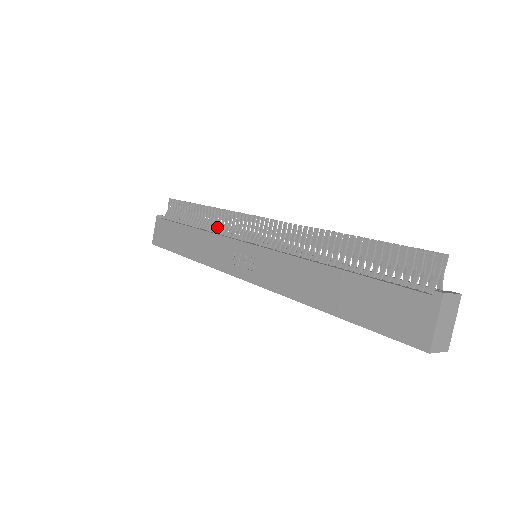
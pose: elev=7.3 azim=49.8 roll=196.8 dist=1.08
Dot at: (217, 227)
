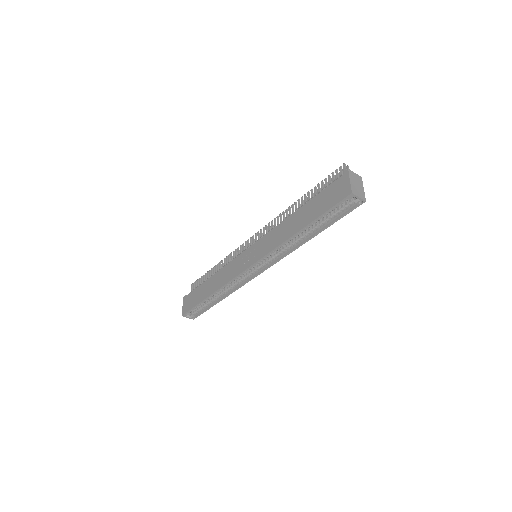
Dot at: occluded
